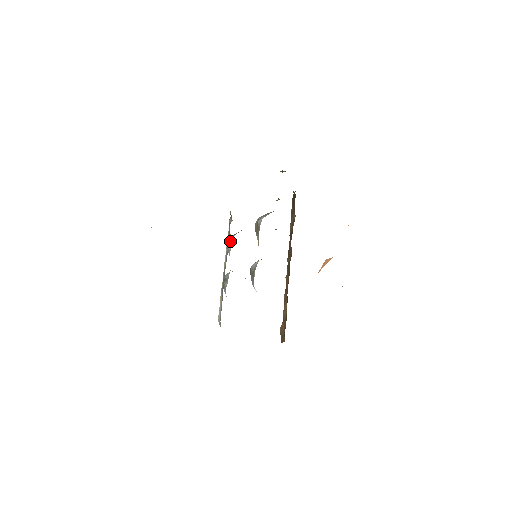
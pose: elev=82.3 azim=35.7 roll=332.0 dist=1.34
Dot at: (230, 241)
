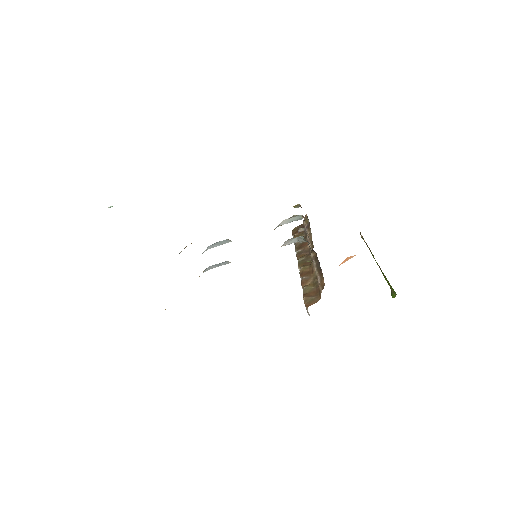
Dot at: (204, 251)
